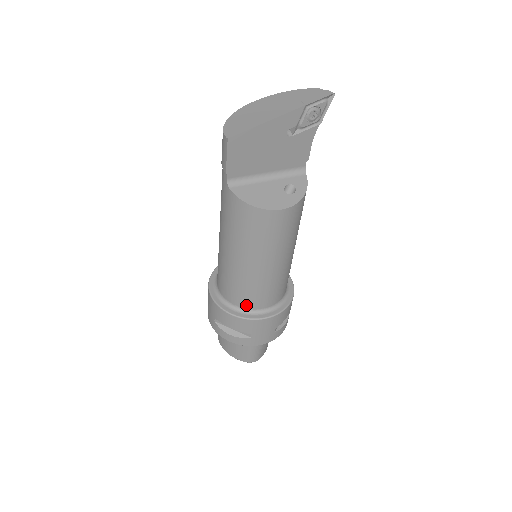
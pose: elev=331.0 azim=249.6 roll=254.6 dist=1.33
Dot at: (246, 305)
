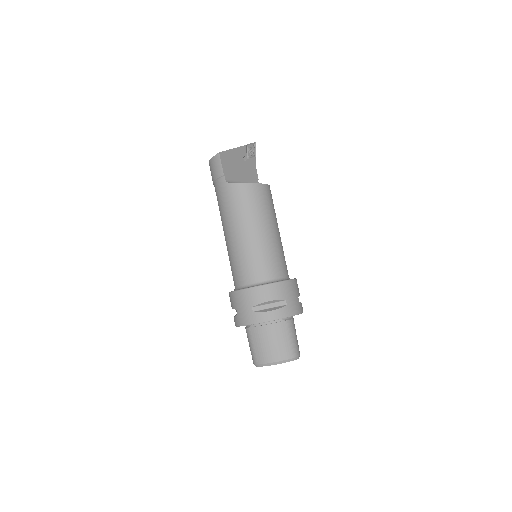
Dot at: (271, 275)
